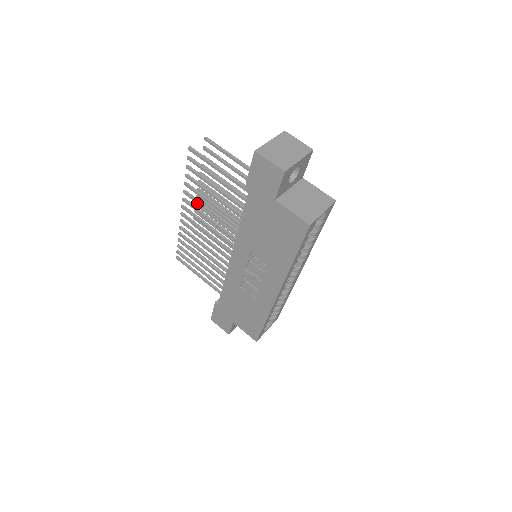
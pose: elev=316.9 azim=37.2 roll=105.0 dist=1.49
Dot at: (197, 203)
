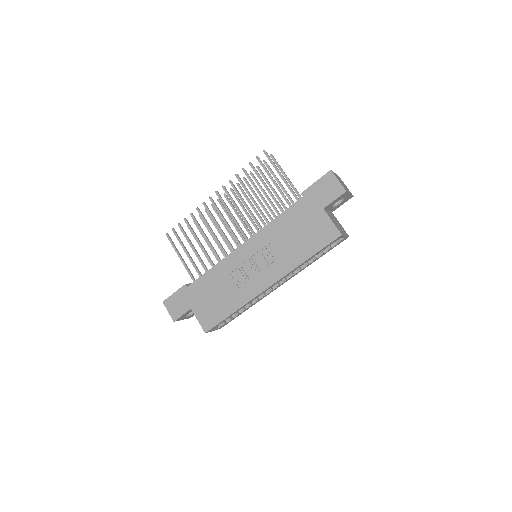
Dot at: (237, 193)
